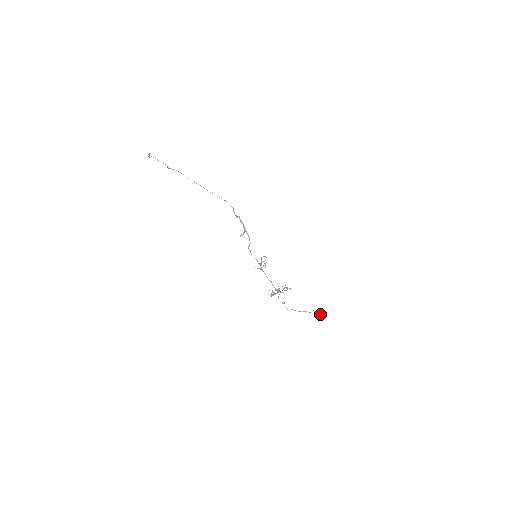
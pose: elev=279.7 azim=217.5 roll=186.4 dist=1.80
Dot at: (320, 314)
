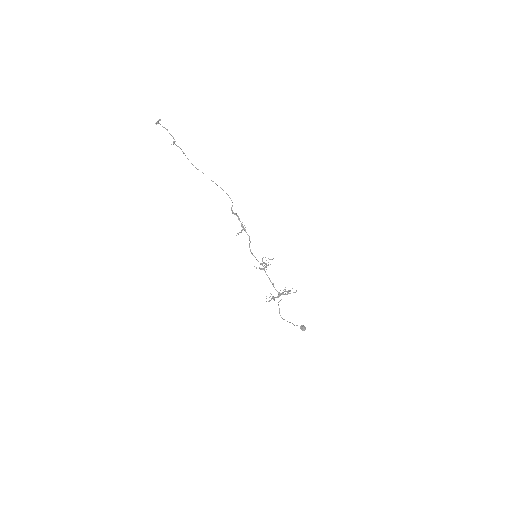
Dot at: (303, 329)
